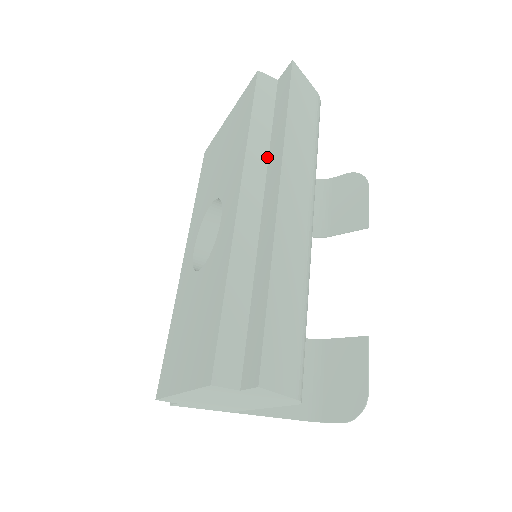
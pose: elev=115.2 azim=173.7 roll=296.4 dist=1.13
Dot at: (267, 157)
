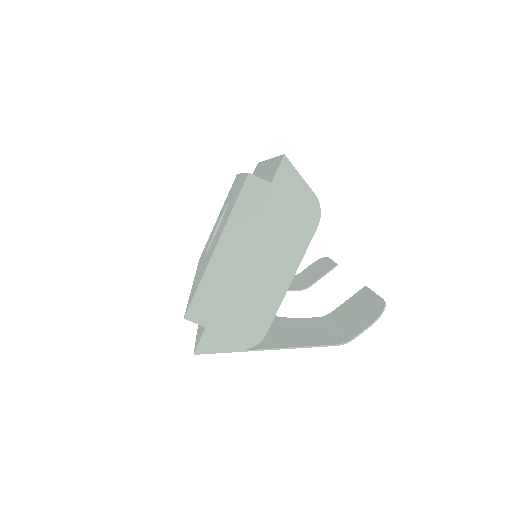
Dot at: occluded
